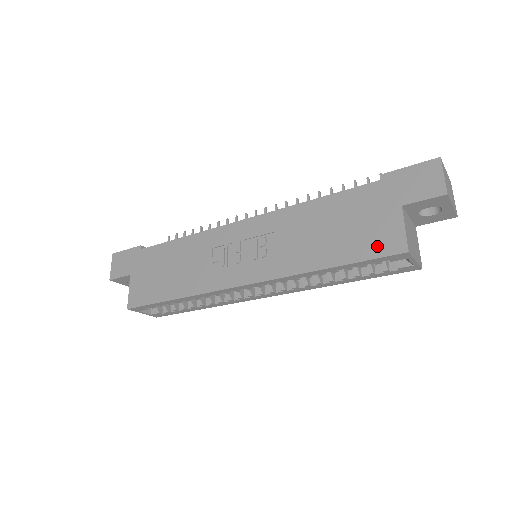
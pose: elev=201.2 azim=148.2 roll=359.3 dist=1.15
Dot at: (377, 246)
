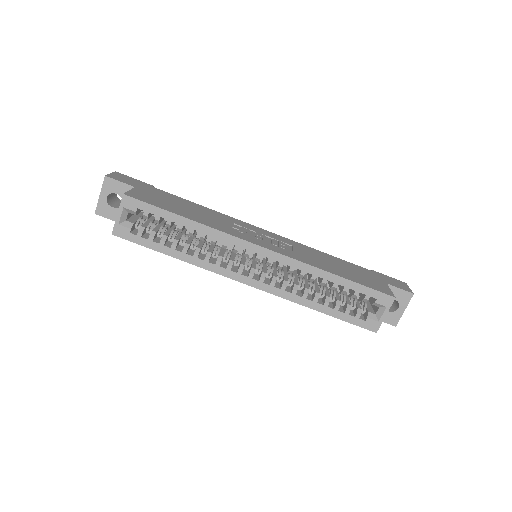
Dot at: (374, 286)
